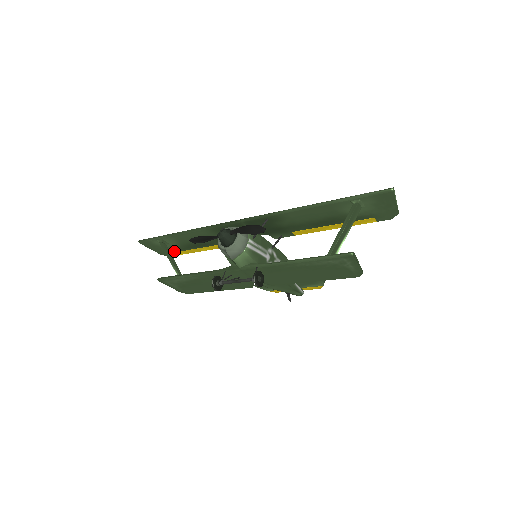
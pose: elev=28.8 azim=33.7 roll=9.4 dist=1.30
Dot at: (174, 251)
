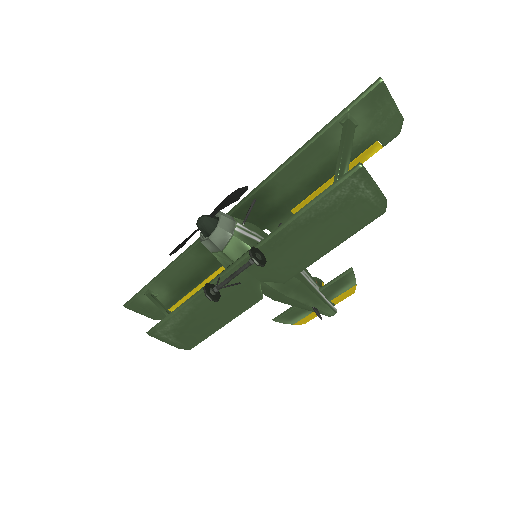
Dot at: (168, 307)
